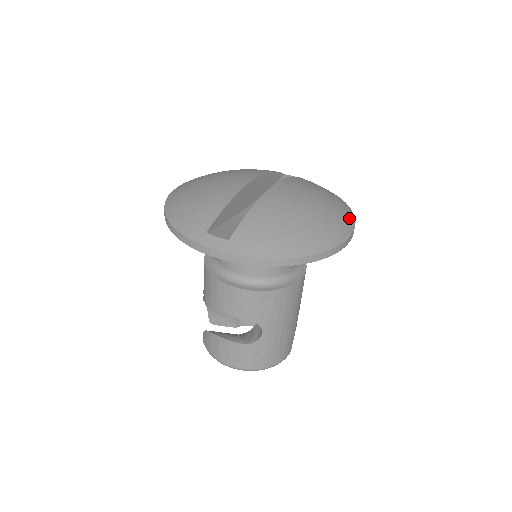
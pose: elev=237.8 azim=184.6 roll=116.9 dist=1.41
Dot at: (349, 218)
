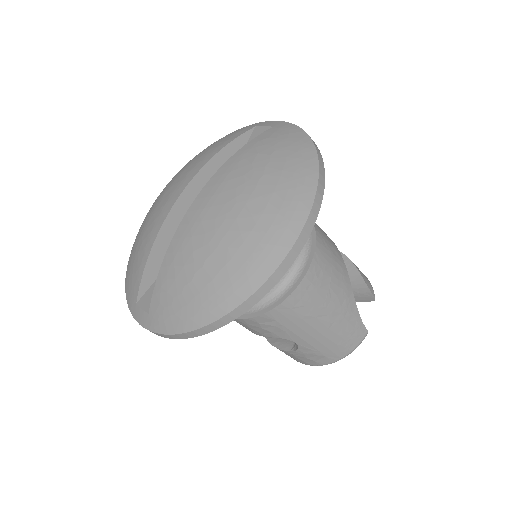
Dot at: (298, 208)
